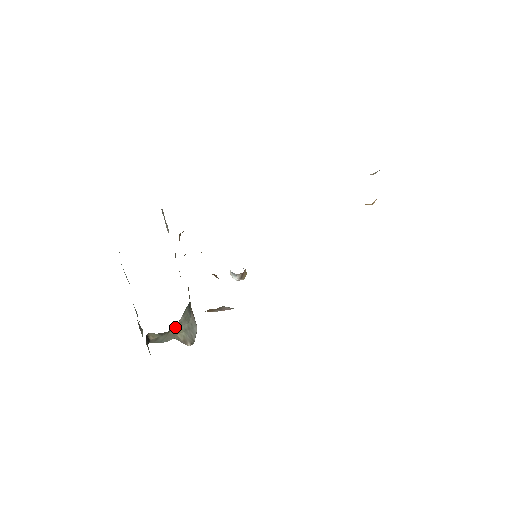
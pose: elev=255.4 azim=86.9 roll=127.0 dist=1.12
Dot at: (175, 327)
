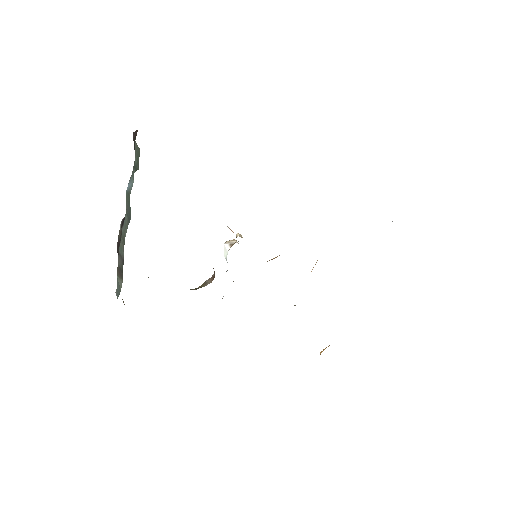
Dot at: occluded
